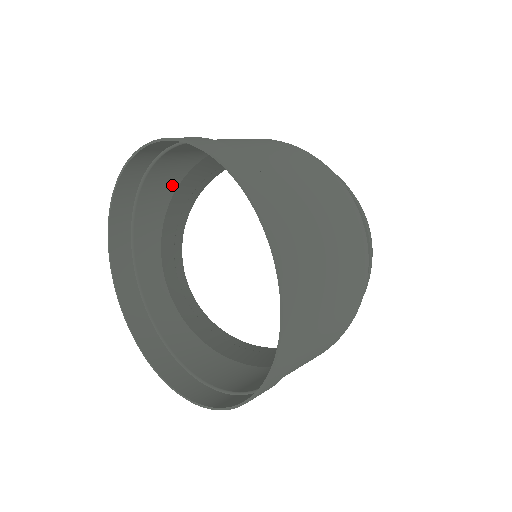
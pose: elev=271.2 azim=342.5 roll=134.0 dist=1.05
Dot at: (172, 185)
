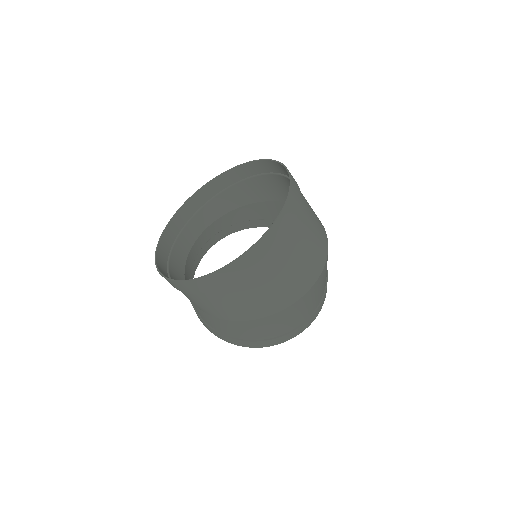
Dot at: (250, 200)
